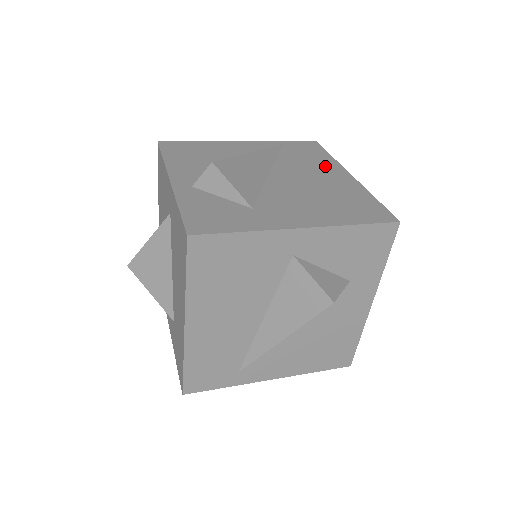
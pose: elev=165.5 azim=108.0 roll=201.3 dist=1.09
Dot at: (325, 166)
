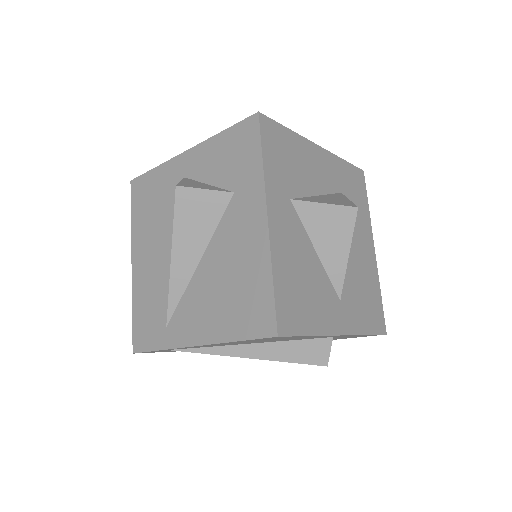
Dot at: occluded
